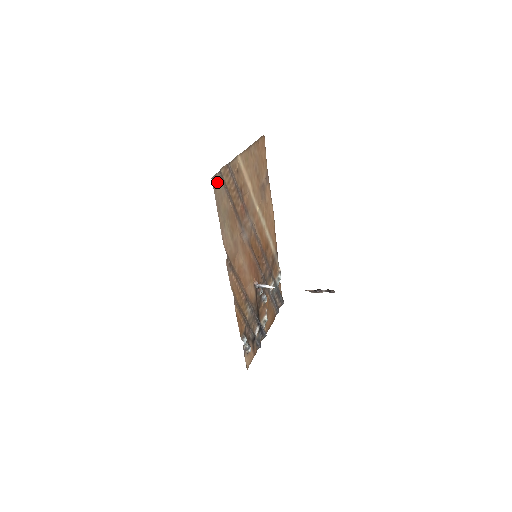
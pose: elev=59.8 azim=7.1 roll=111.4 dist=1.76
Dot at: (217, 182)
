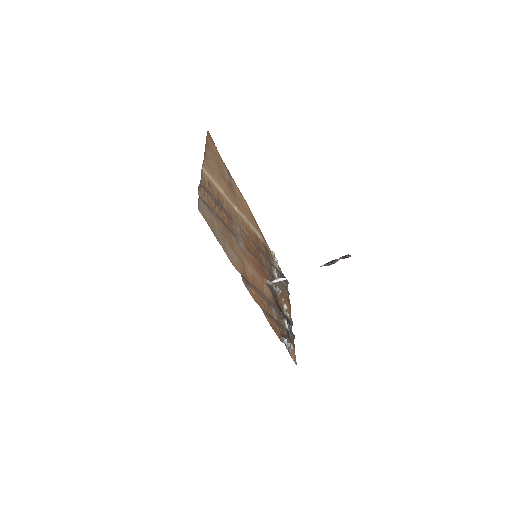
Dot at: (202, 209)
